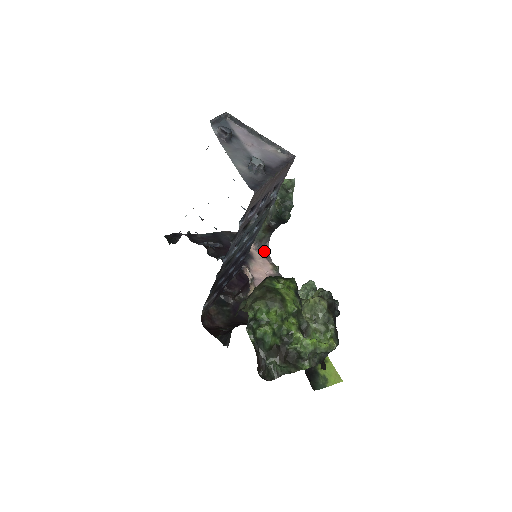
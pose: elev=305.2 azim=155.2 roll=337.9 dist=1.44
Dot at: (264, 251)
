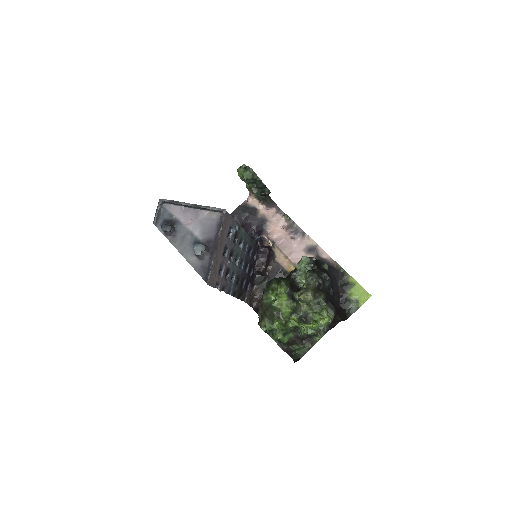
Dot at: (273, 207)
